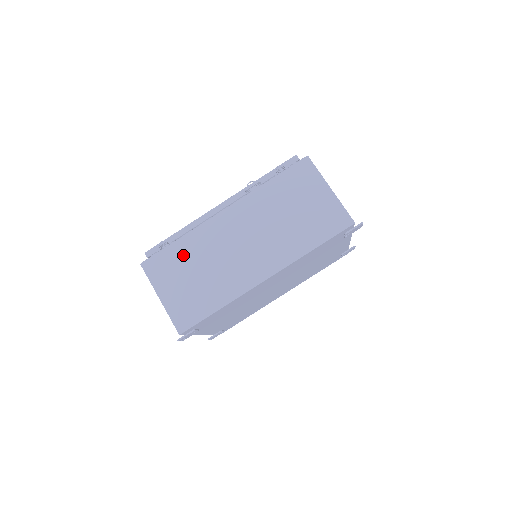
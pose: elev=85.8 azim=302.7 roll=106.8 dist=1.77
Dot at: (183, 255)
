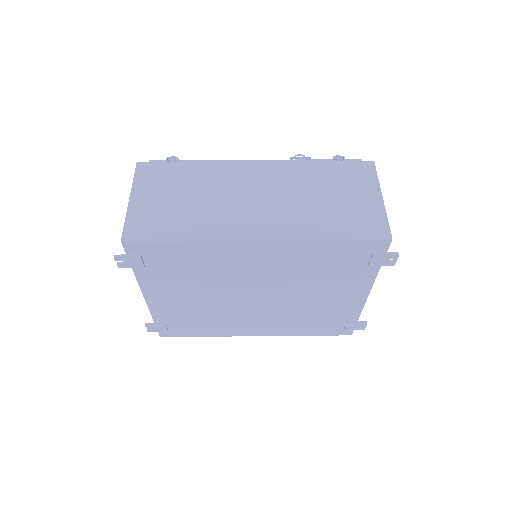
Dot at: (186, 176)
